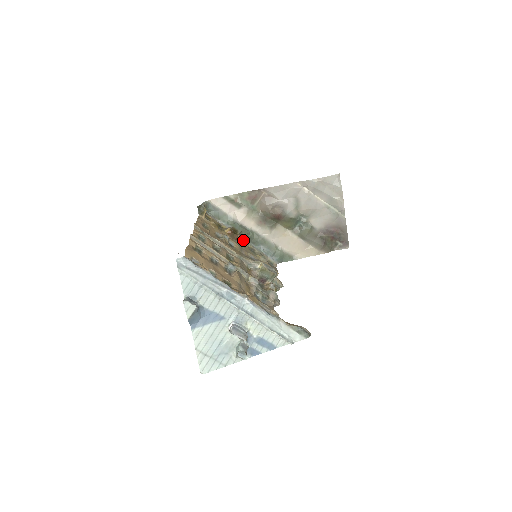
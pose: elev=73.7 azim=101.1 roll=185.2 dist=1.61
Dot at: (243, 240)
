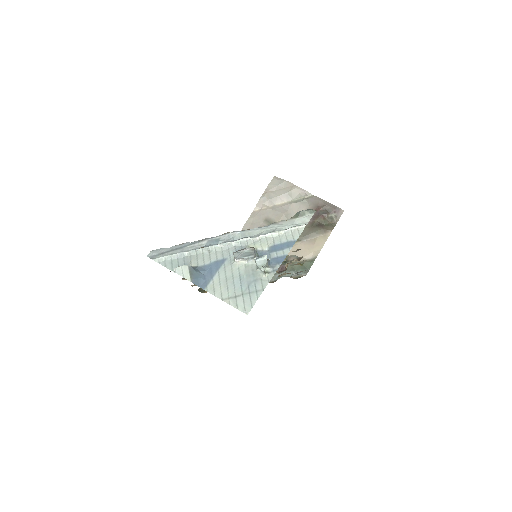
Dot at: occluded
